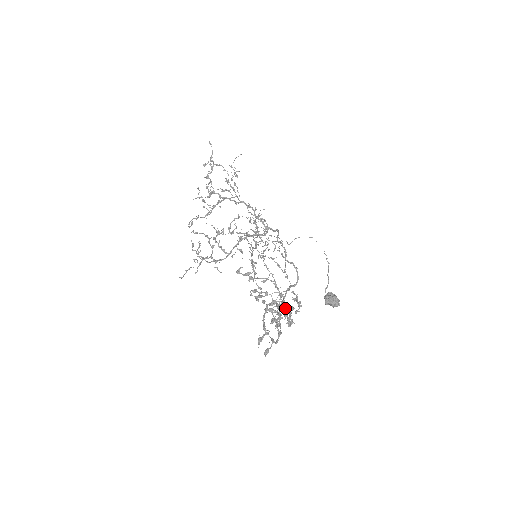
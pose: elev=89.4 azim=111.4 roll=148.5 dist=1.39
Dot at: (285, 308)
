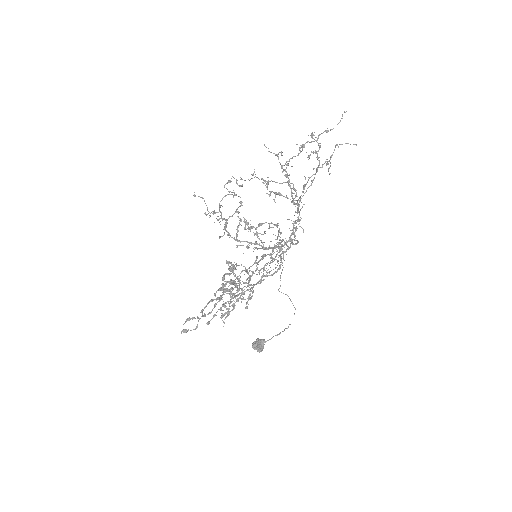
Dot at: (229, 314)
